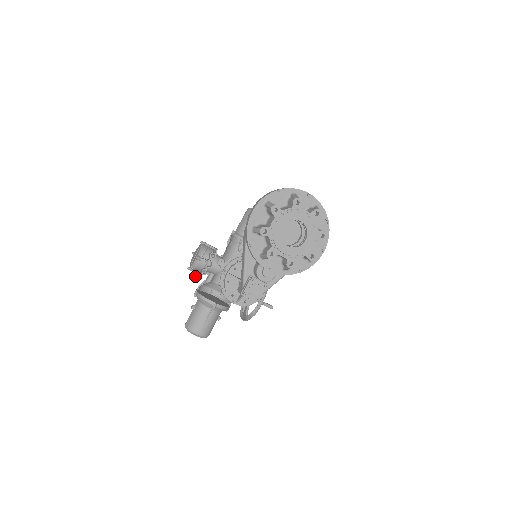
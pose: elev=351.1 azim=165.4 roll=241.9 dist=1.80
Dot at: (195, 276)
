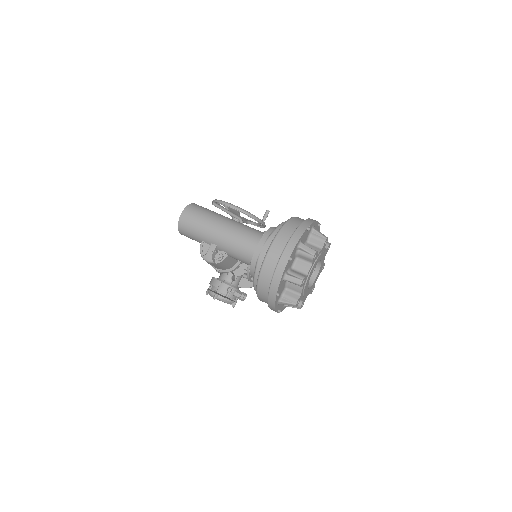
Dot at: occluded
